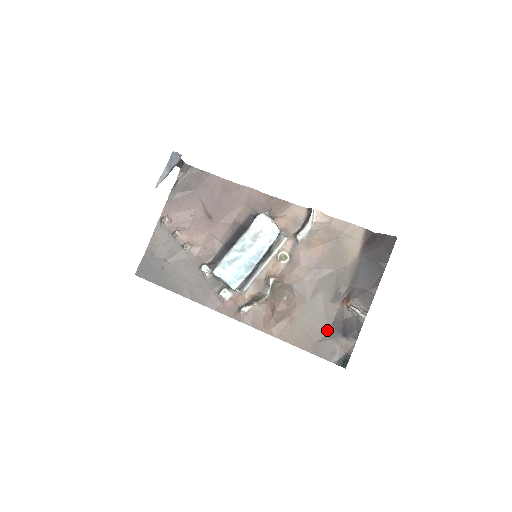
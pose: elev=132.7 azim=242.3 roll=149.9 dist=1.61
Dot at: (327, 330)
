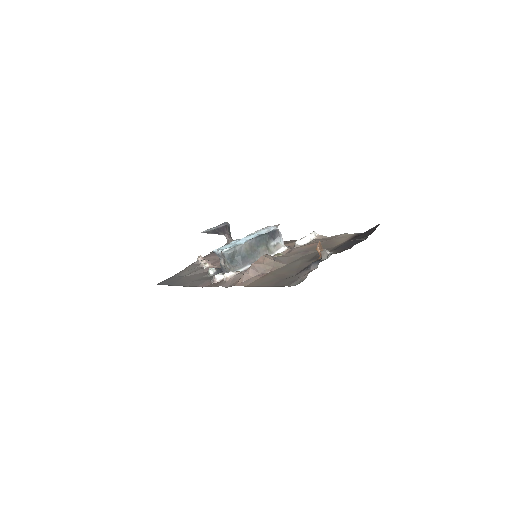
Dot at: (295, 274)
